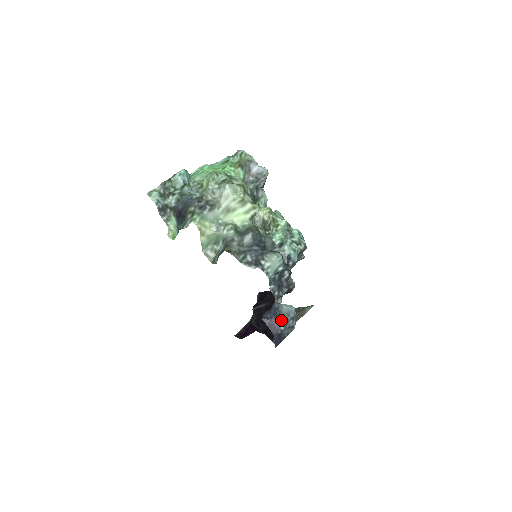
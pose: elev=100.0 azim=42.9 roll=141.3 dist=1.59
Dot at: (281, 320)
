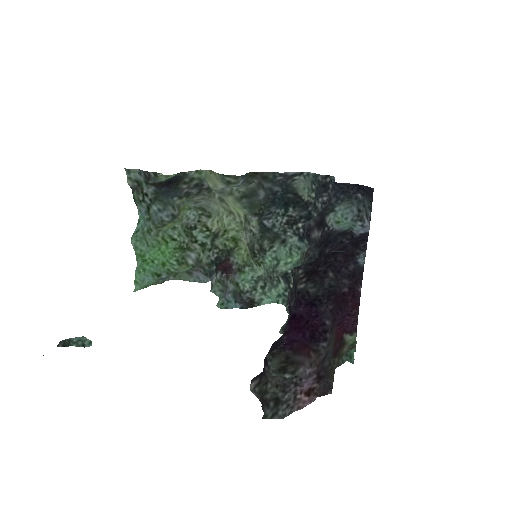
Dot at: (351, 197)
